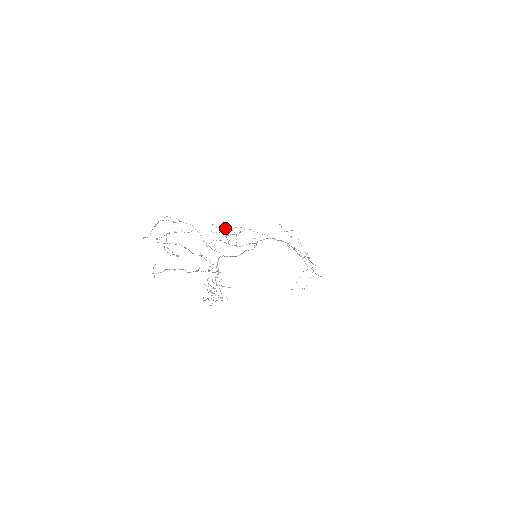
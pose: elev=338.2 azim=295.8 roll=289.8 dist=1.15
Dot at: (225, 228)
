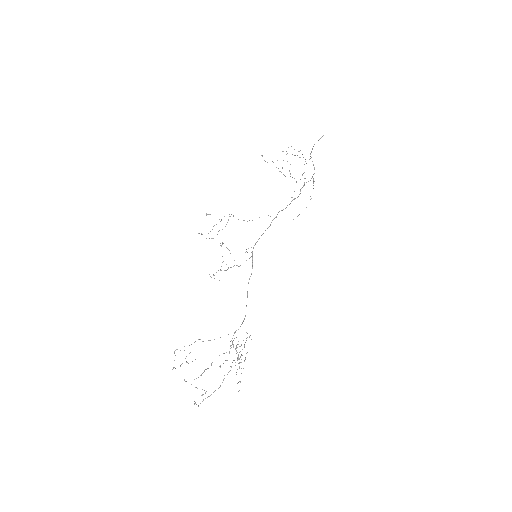
Dot at: (214, 225)
